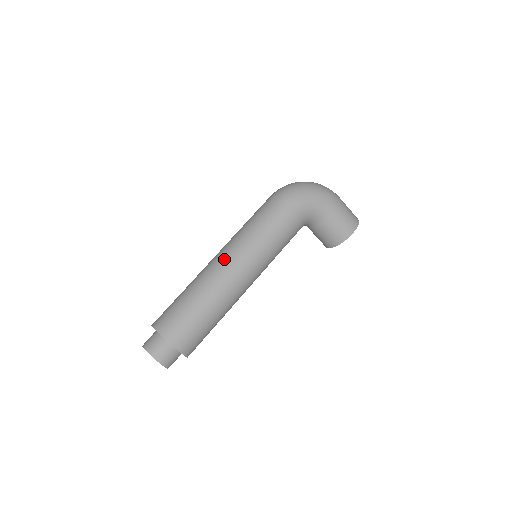
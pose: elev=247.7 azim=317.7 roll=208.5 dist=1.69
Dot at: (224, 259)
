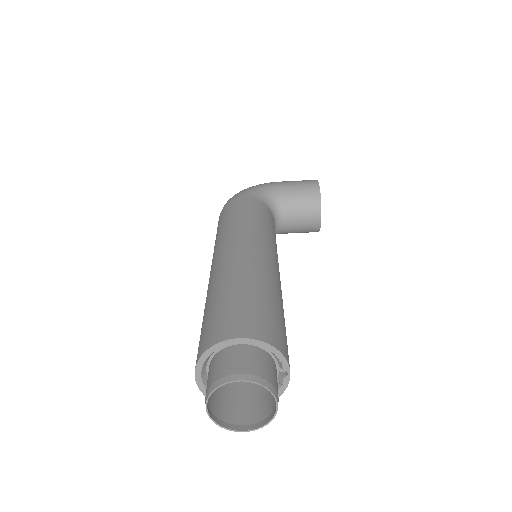
Dot at: (215, 259)
